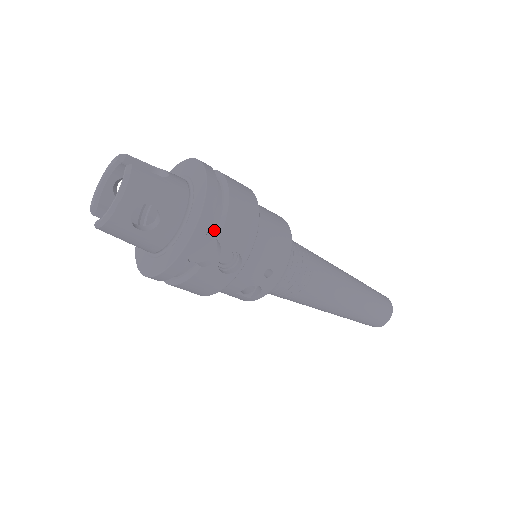
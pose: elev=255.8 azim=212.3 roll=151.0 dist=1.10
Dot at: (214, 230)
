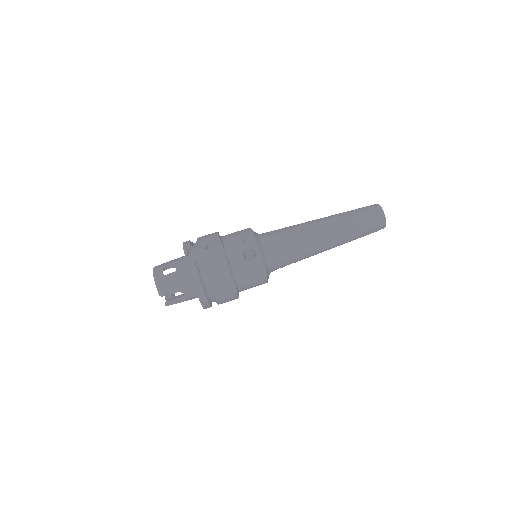
Dot at: (197, 246)
